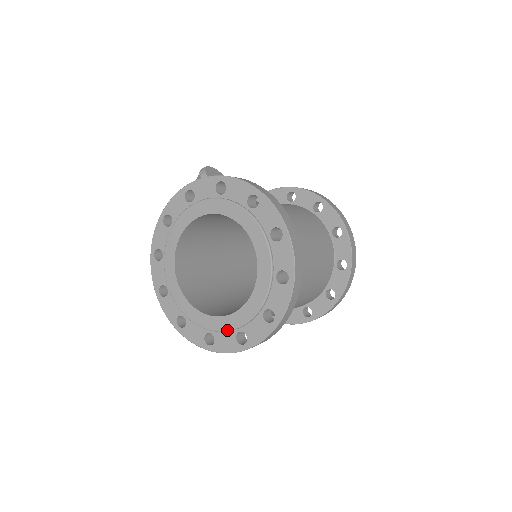
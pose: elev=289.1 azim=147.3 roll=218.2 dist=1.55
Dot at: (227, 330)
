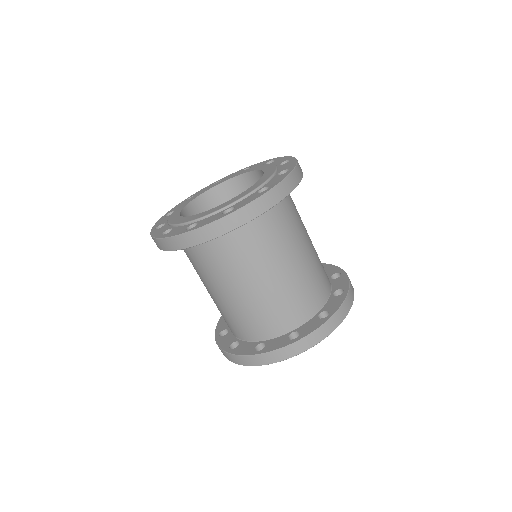
Dot at: (187, 221)
